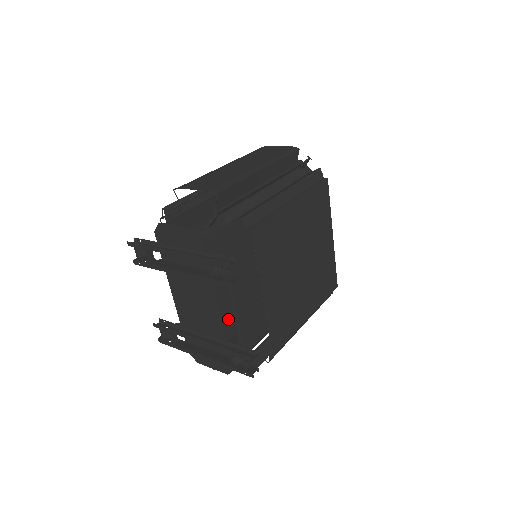
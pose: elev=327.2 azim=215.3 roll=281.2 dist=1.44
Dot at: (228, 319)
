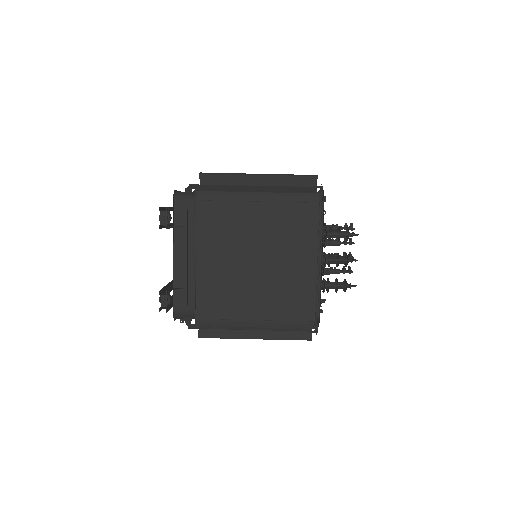
Dot at: (181, 271)
